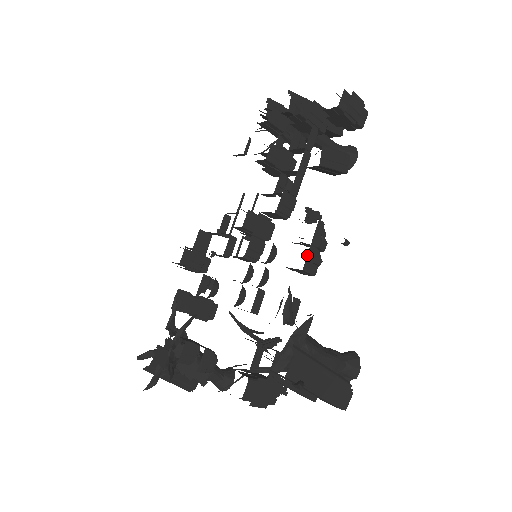
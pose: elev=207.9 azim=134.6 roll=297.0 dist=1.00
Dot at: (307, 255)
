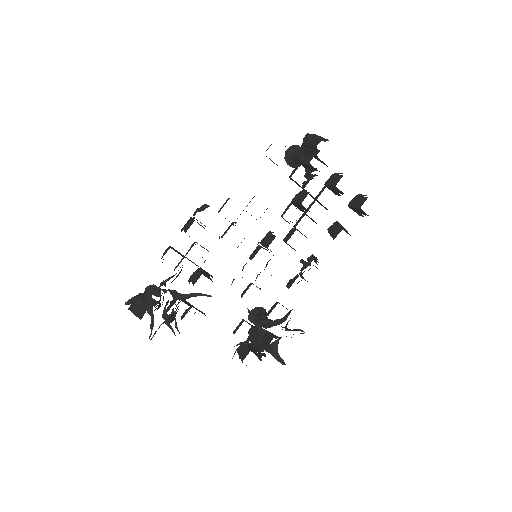
Dot at: occluded
